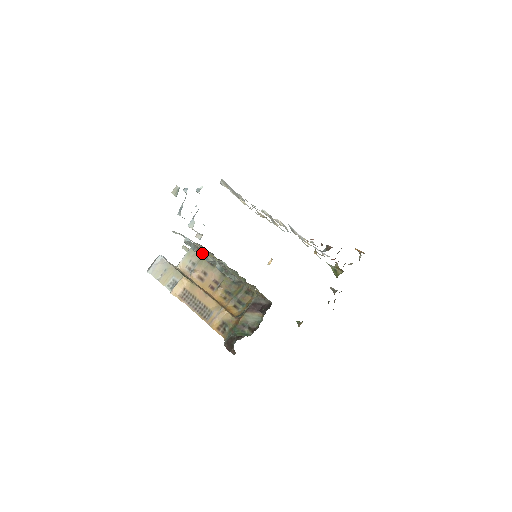
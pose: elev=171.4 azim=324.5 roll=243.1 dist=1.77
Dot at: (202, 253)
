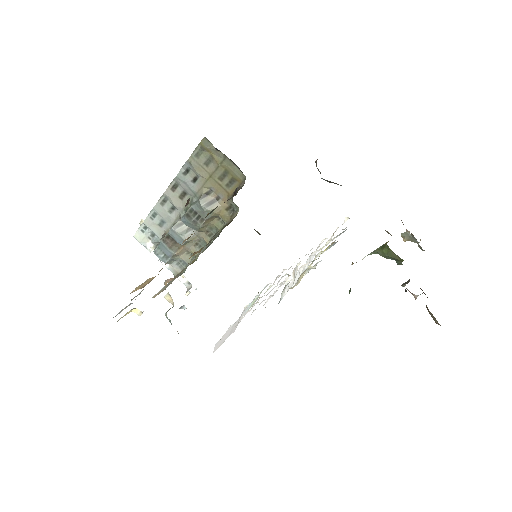
Dot at: (168, 232)
